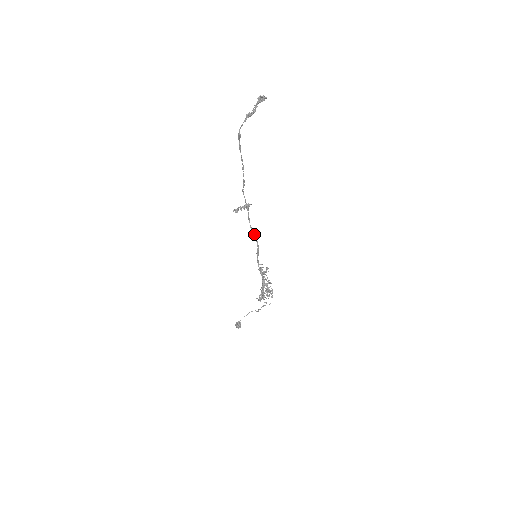
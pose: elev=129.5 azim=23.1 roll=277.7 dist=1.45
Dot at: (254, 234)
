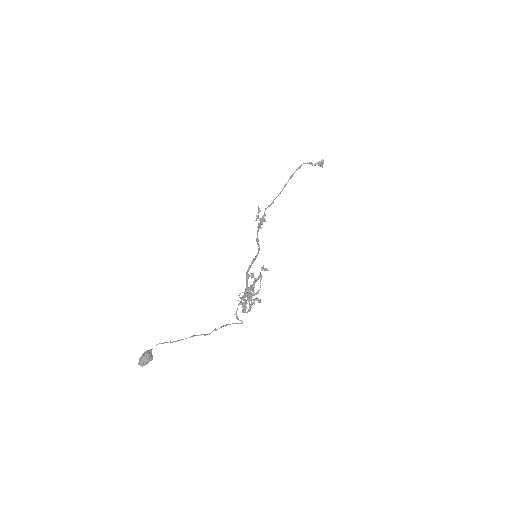
Dot at: (258, 243)
